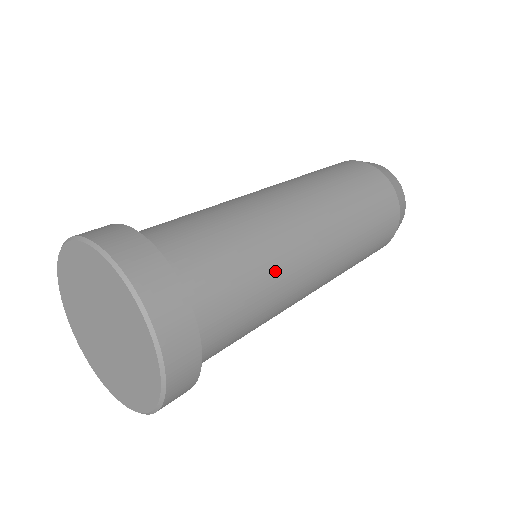
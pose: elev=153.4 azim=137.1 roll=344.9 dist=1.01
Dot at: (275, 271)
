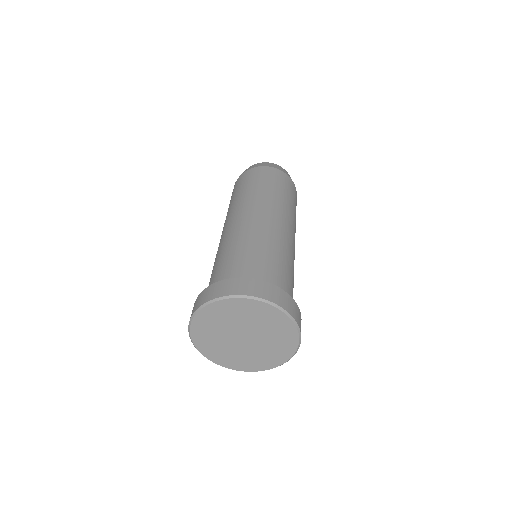
Dot at: occluded
